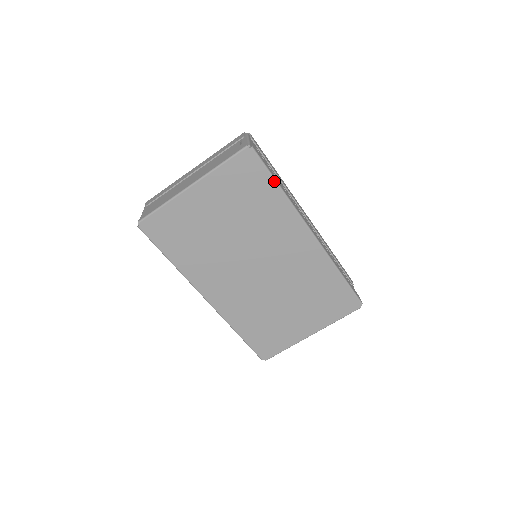
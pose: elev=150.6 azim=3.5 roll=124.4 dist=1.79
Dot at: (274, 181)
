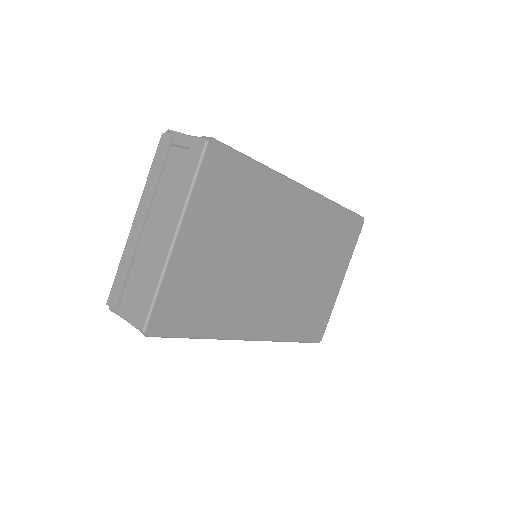
Dot at: (251, 161)
